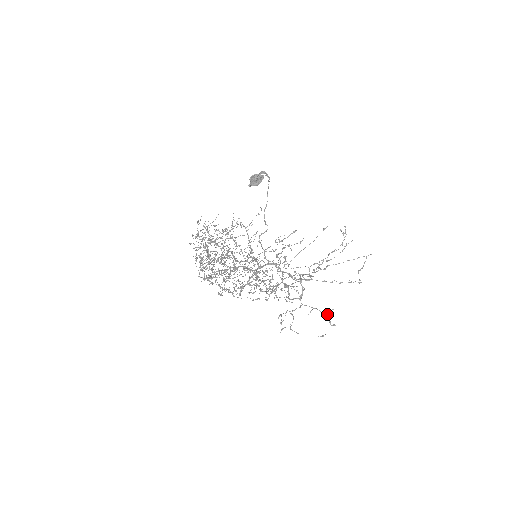
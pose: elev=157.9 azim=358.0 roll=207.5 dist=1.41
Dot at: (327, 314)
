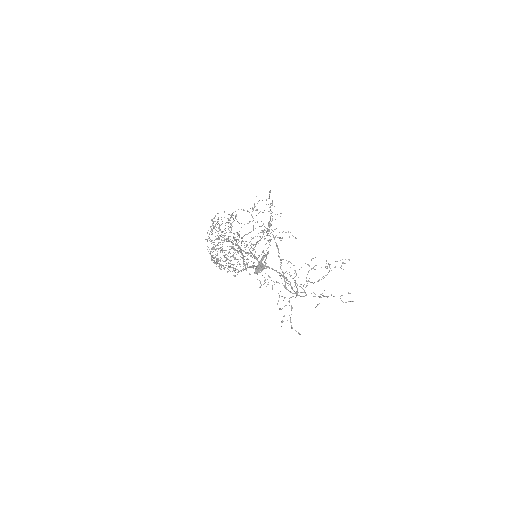
Dot at: occluded
